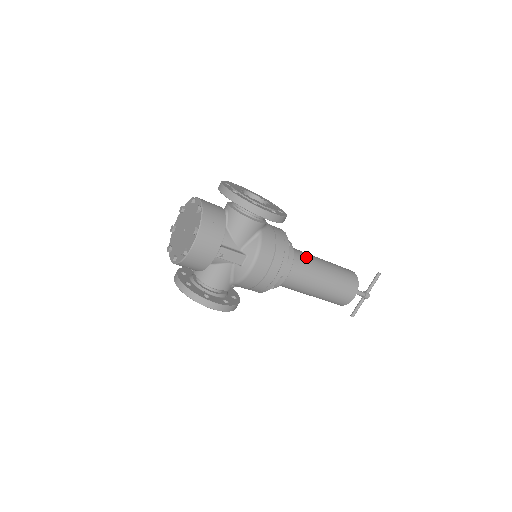
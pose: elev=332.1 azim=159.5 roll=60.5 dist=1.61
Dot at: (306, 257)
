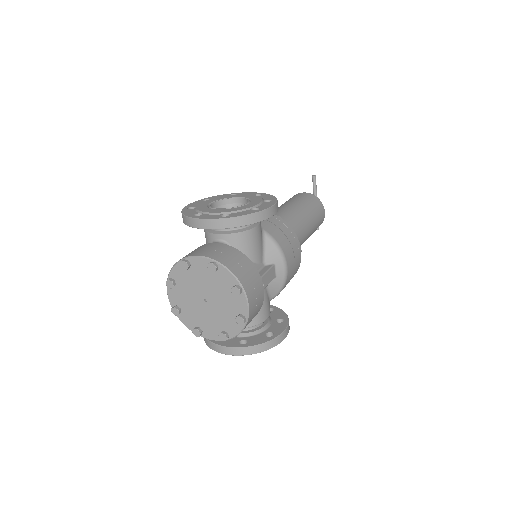
Dot at: (285, 216)
